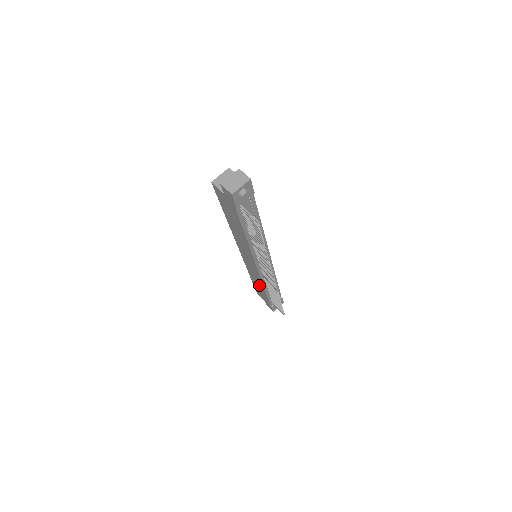
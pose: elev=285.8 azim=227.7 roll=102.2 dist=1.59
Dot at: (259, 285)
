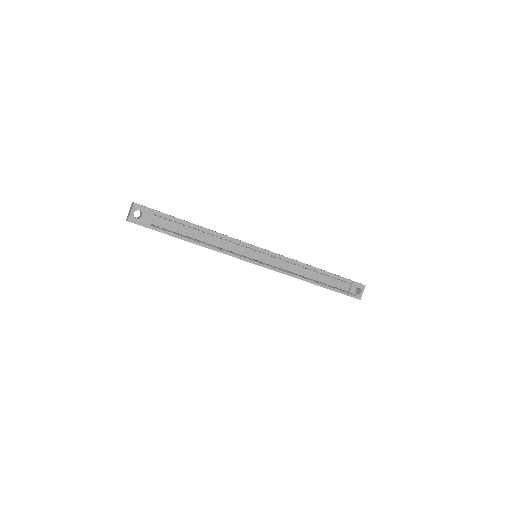
Dot at: occluded
